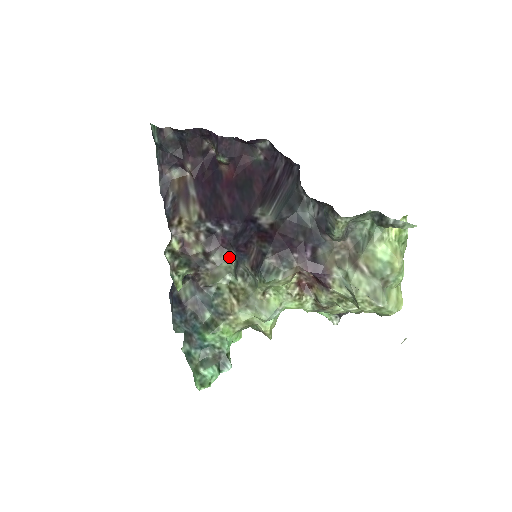
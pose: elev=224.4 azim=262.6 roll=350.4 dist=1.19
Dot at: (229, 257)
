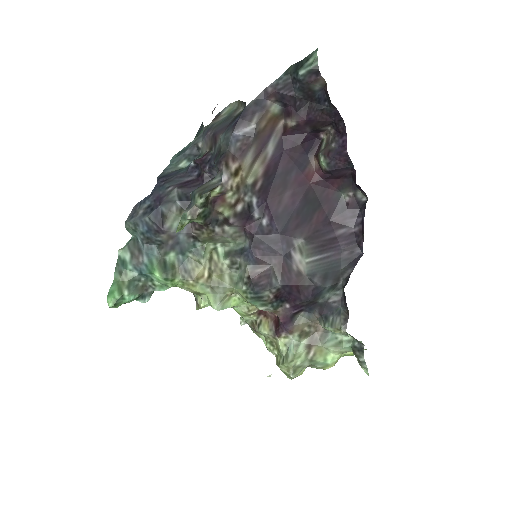
Dot at: (239, 239)
